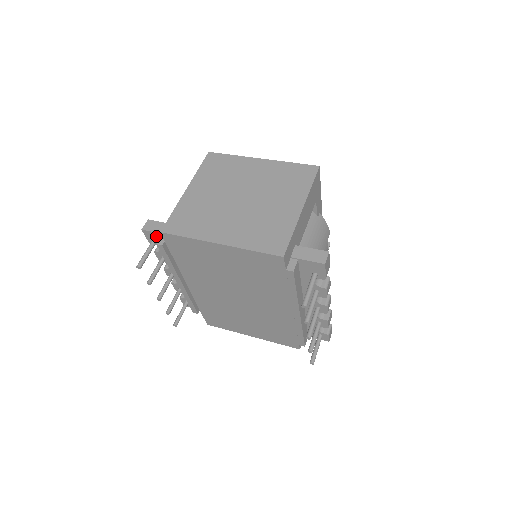
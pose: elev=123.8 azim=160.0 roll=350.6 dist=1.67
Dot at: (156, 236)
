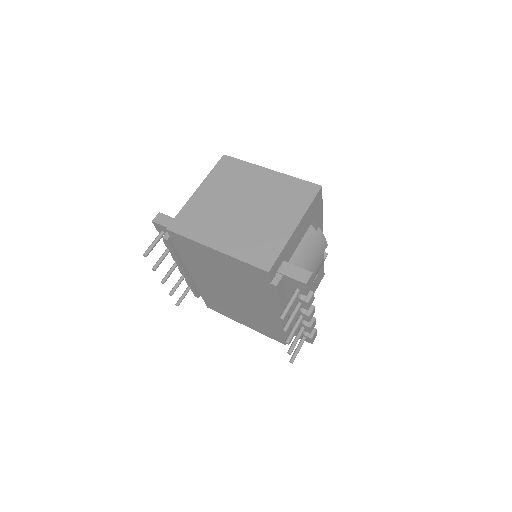
Dot at: (164, 229)
